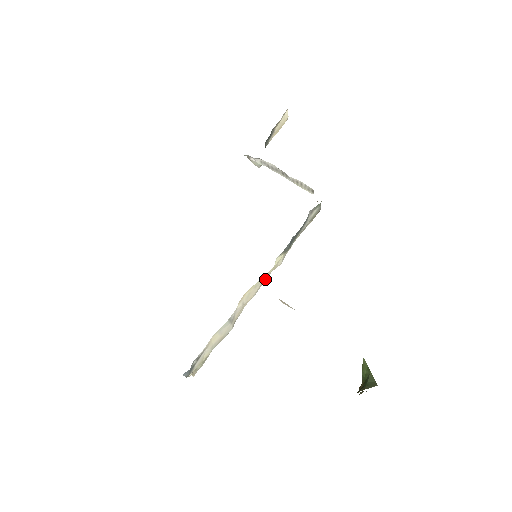
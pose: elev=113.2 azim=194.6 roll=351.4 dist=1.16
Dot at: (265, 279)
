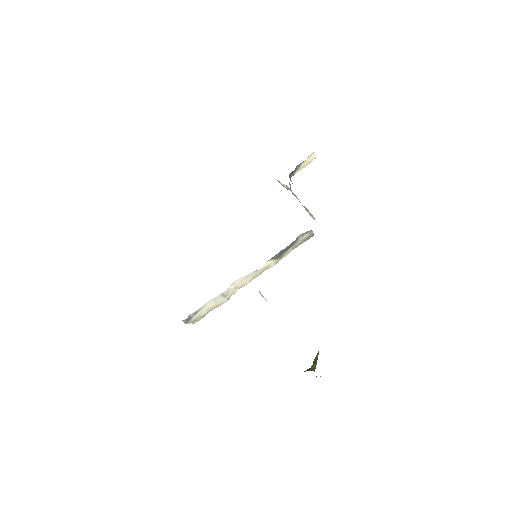
Dot at: (257, 274)
